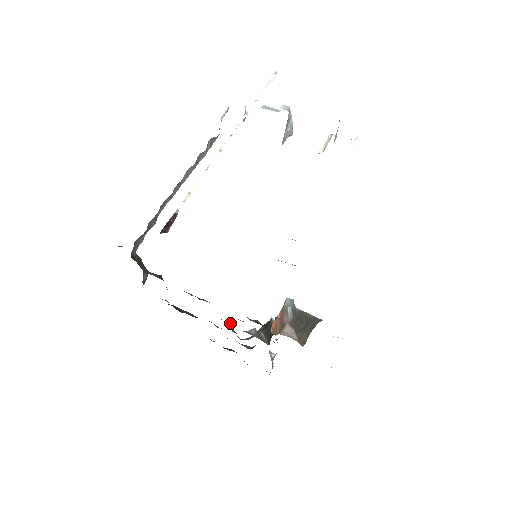
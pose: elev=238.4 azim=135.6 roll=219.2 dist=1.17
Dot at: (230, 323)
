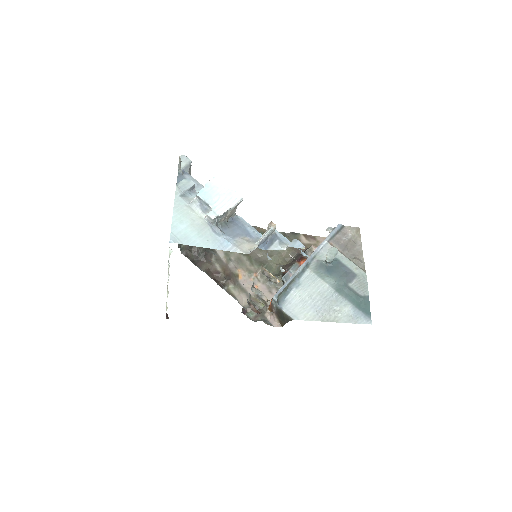
Dot at: (256, 276)
